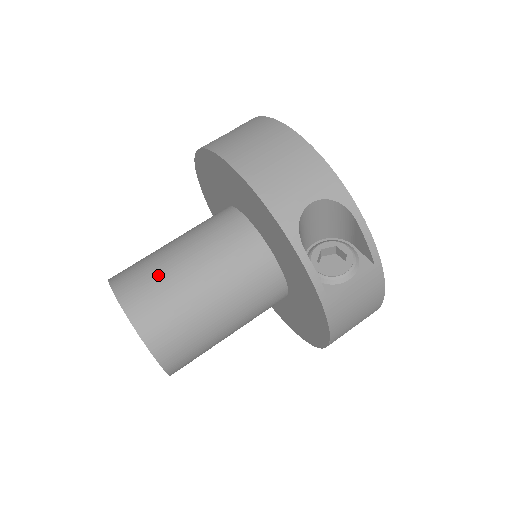
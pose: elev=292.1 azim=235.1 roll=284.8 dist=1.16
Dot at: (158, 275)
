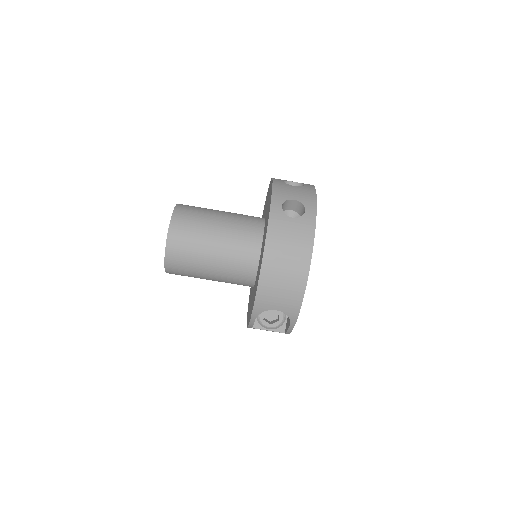
Dot at: (194, 249)
